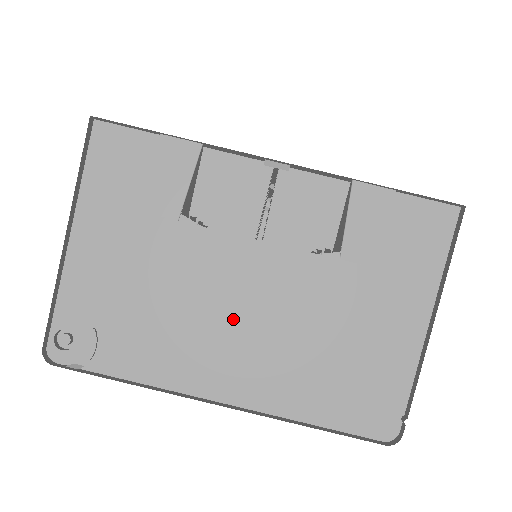
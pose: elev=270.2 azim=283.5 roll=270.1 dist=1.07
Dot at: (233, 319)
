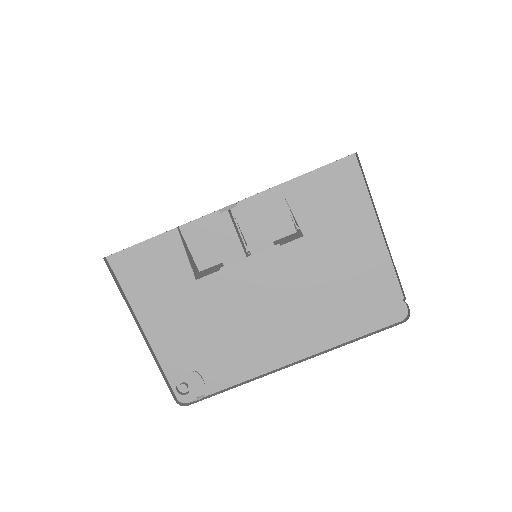
Dot at: (267, 313)
